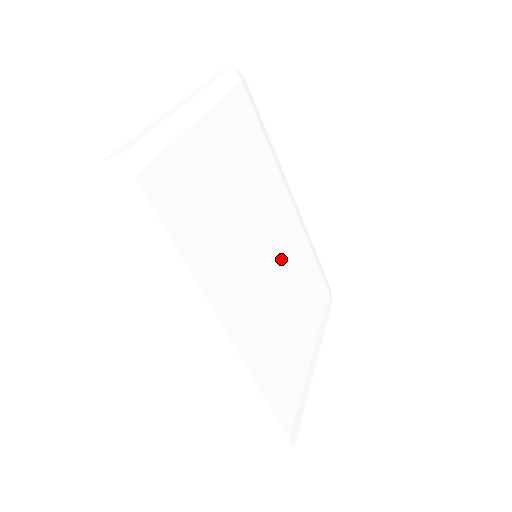
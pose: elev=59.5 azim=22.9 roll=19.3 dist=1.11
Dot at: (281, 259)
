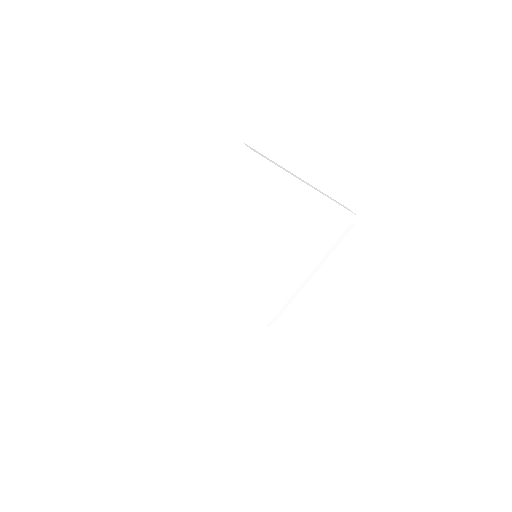
Dot at: (282, 248)
